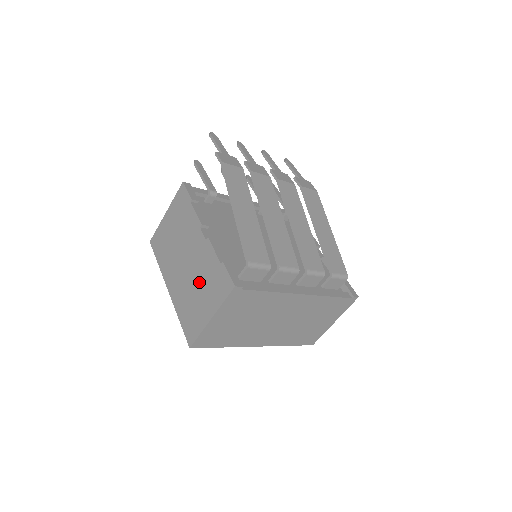
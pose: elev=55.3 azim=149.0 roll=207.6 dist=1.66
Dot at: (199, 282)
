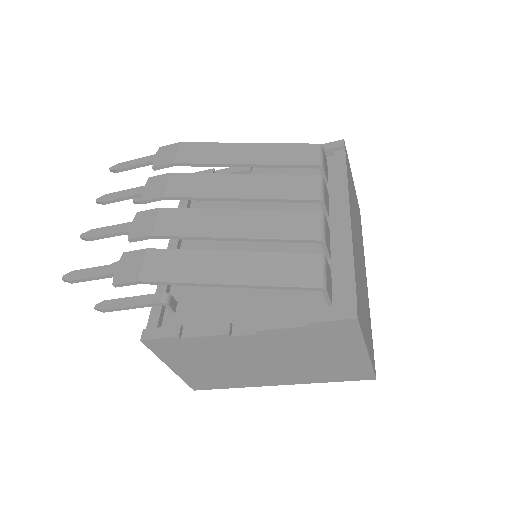
Dot at: (306, 354)
